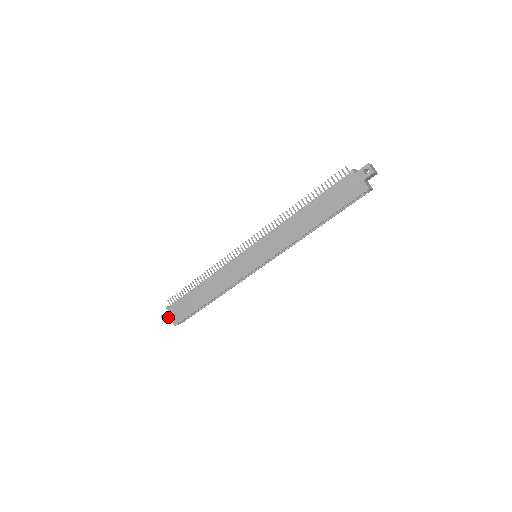
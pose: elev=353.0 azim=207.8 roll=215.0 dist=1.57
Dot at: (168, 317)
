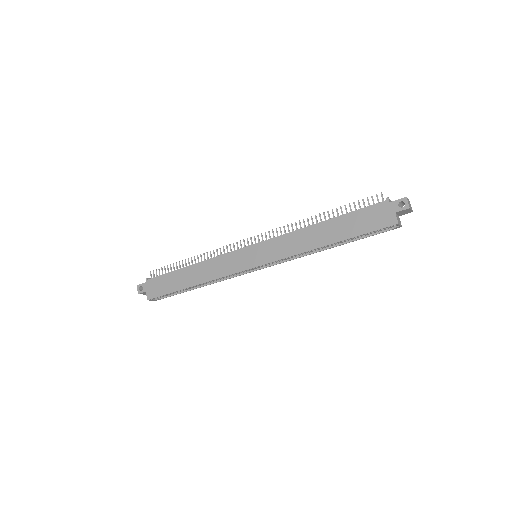
Dot at: (144, 289)
